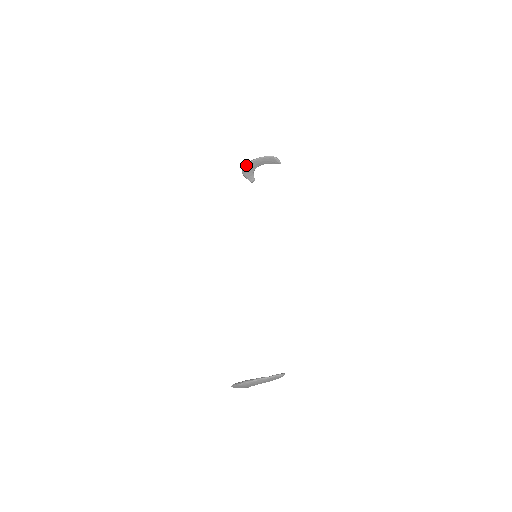
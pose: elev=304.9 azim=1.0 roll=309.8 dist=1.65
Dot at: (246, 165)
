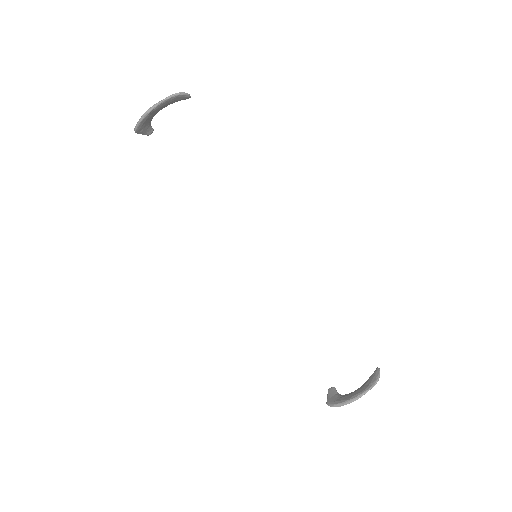
Dot at: (139, 121)
